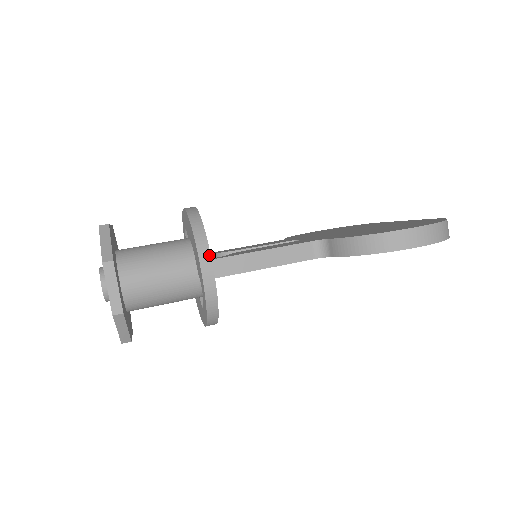
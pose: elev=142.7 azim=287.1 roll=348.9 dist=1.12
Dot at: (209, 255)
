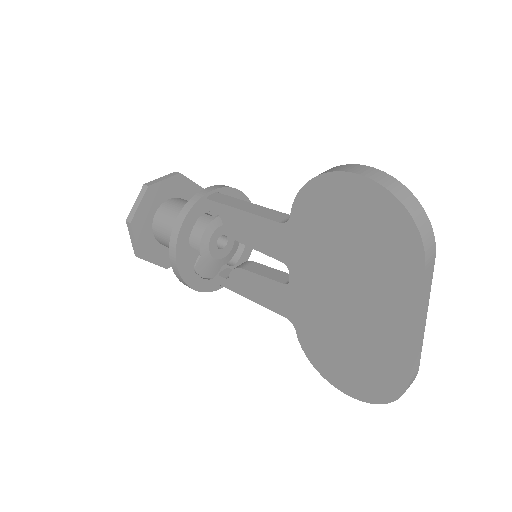
Dot at: (221, 187)
